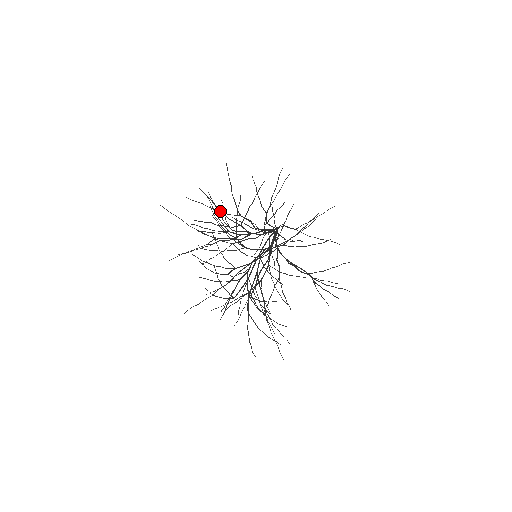
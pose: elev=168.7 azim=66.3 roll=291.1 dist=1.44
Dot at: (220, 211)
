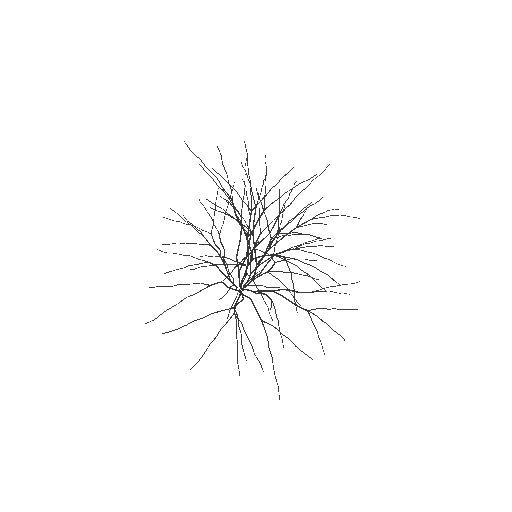
Dot at: (227, 196)
